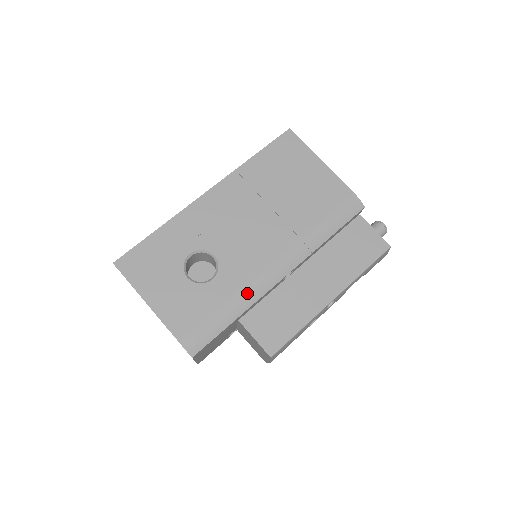
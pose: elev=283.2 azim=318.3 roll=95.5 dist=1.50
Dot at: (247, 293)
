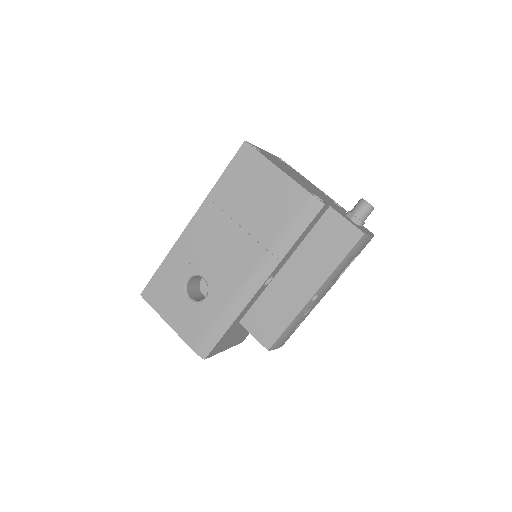
Dot at: (233, 306)
